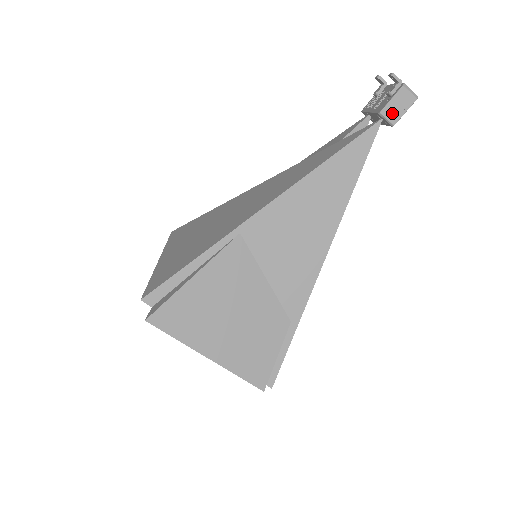
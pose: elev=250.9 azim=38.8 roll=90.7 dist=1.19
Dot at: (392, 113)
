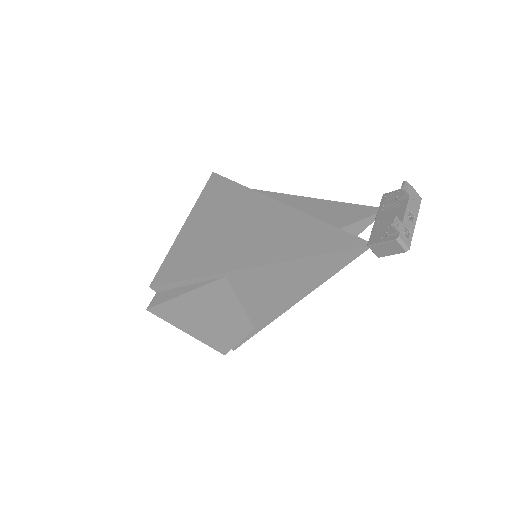
Dot at: (379, 251)
